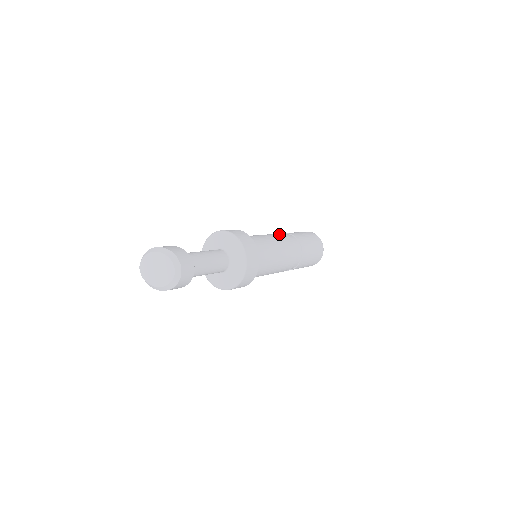
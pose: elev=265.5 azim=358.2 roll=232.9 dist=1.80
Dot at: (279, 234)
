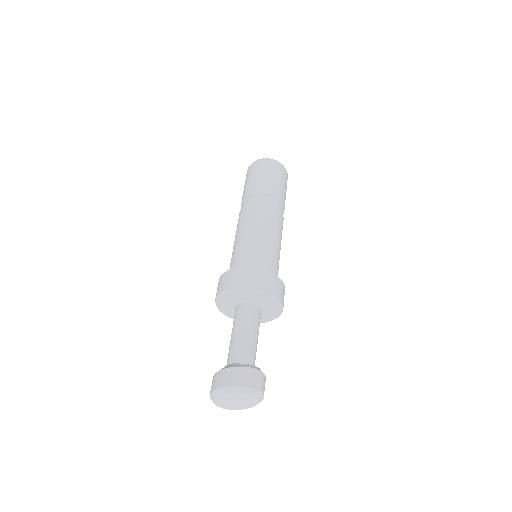
Dot at: (244, 213)
